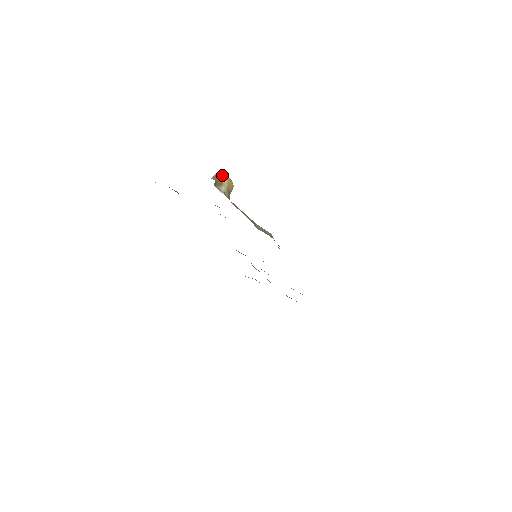
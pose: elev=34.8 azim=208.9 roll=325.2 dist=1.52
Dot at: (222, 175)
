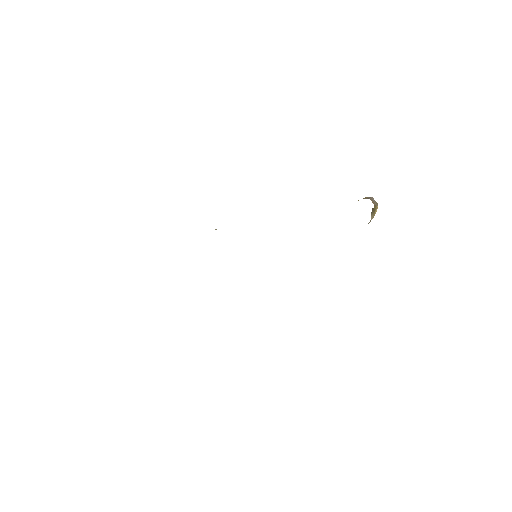
Dot at: occluded
